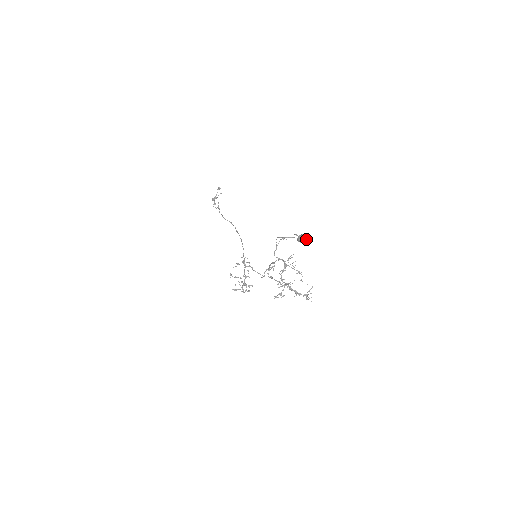
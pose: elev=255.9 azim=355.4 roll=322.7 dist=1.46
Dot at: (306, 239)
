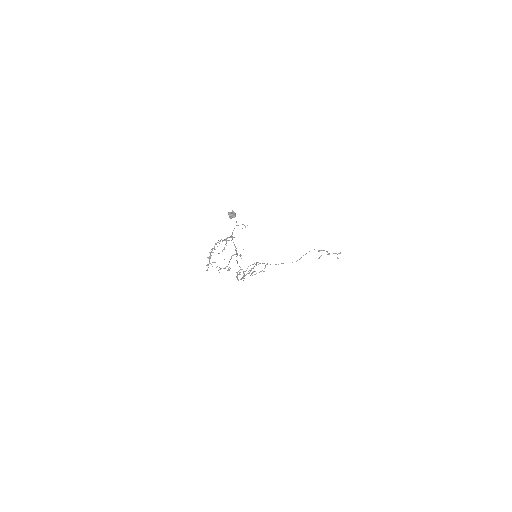
Dot at: (231, 215)
